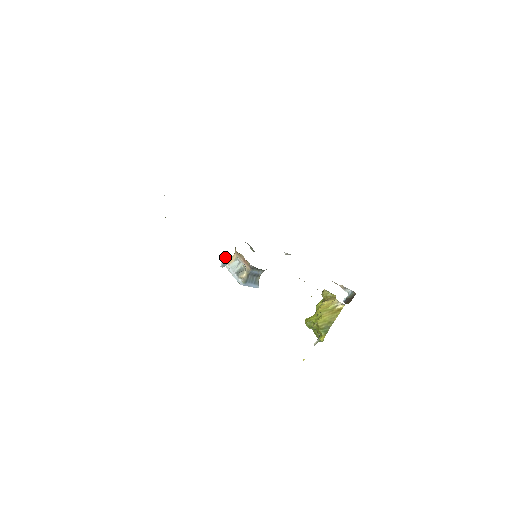
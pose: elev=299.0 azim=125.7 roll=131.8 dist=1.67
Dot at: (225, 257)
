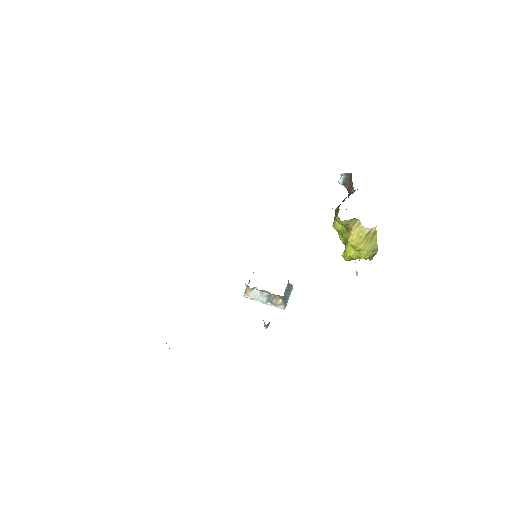
Dot at: (266, 325)
